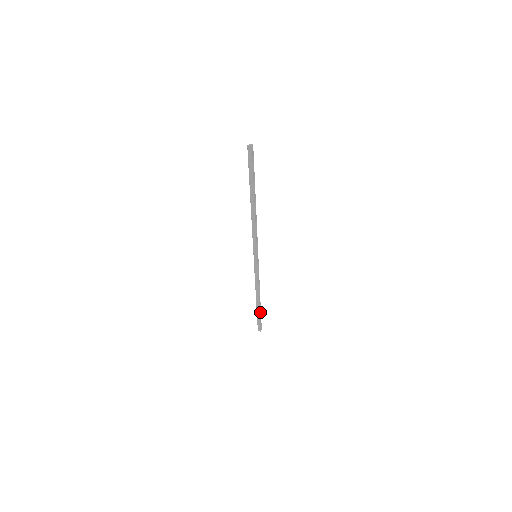
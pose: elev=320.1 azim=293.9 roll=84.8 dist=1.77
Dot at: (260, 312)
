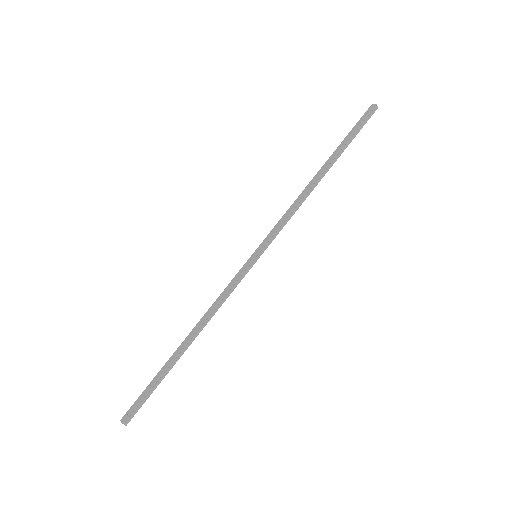
Dot at: (163, 376)
